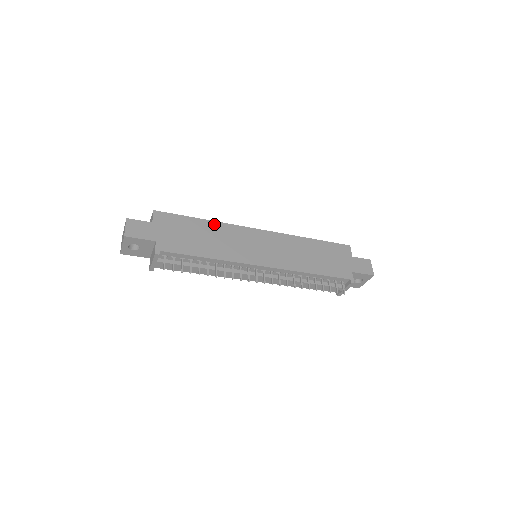
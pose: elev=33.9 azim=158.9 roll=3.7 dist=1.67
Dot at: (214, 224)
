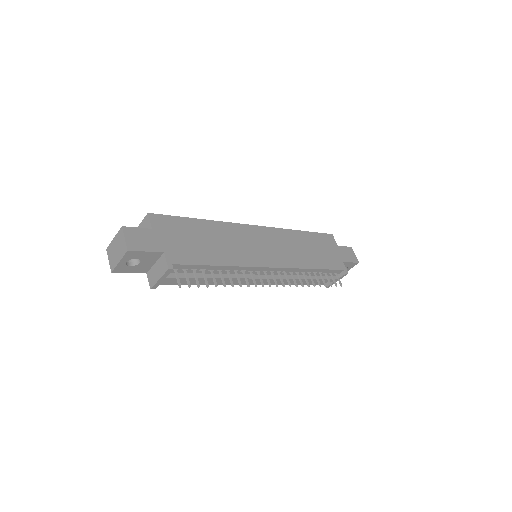
Dot at: (214, 224)
